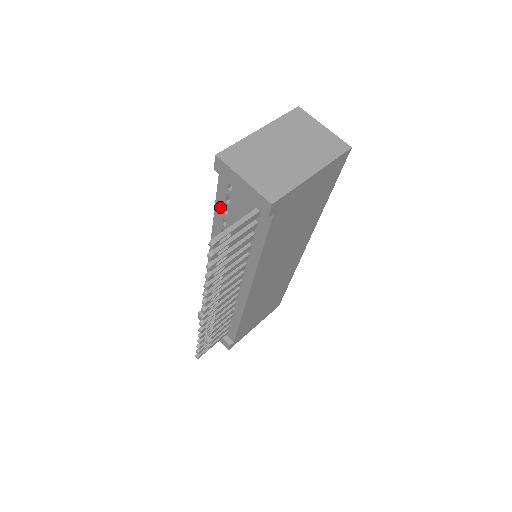
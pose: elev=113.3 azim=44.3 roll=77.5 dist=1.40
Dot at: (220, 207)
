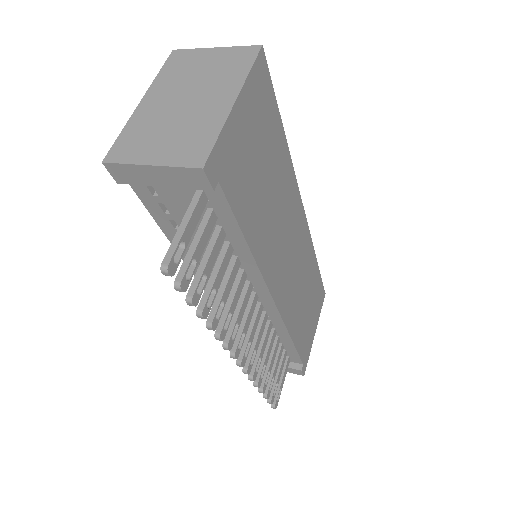
Dot at: (166, 226)
